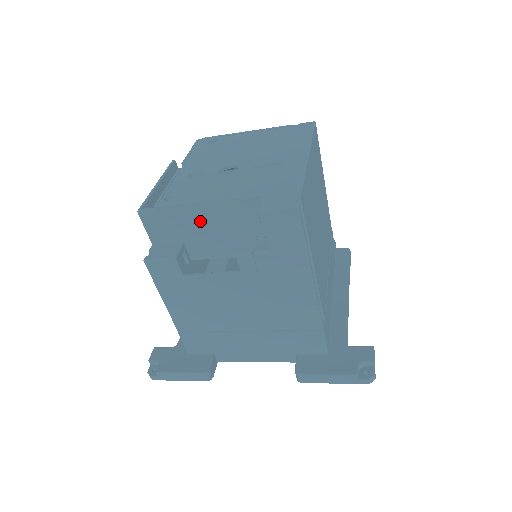
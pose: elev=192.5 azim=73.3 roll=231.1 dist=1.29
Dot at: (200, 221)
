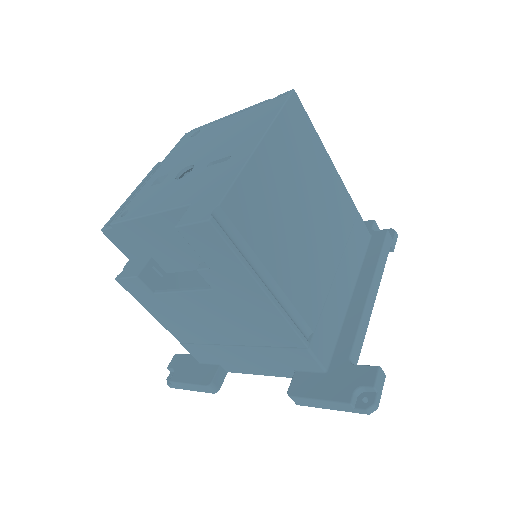
Dot at: (153, 236)
